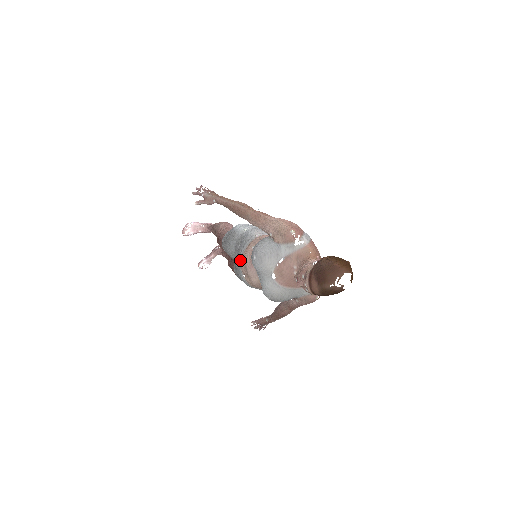
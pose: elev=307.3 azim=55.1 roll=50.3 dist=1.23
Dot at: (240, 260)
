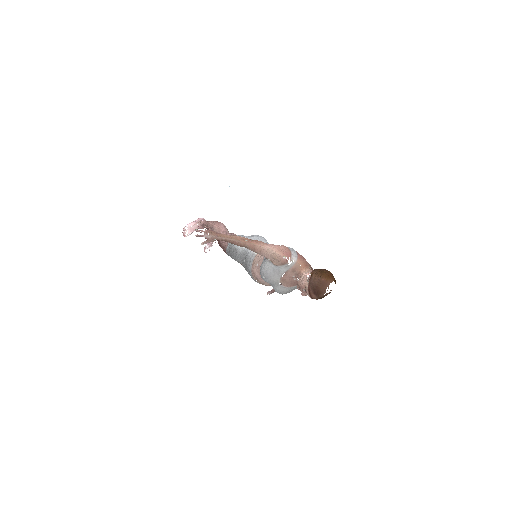
Dot at: (251, 273)
